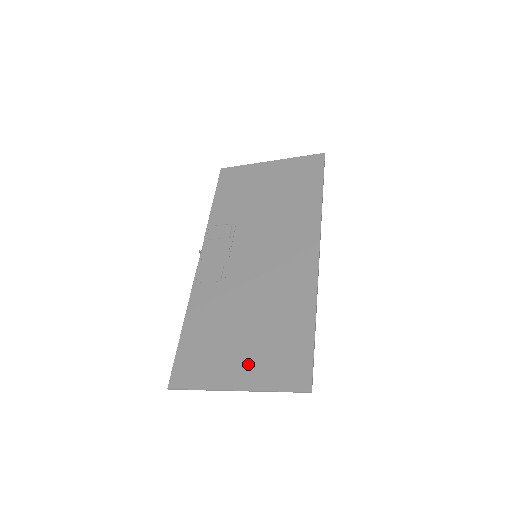
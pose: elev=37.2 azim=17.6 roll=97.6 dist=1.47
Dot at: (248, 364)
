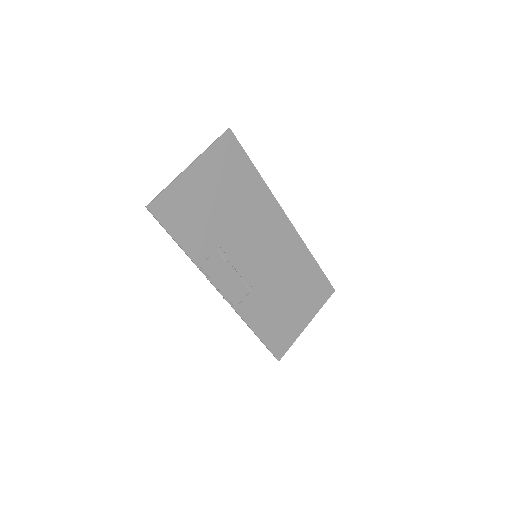
Dot at: (304, 310)
